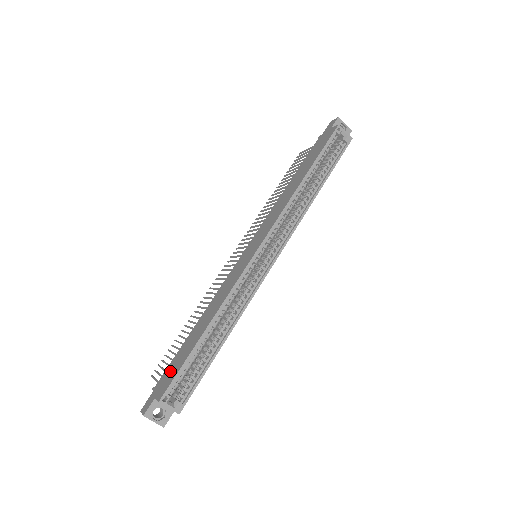
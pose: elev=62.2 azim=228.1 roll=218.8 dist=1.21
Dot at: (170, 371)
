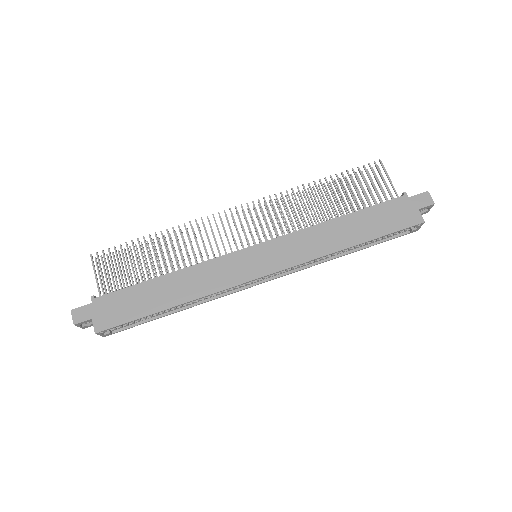
Dot at: (117, 305)
